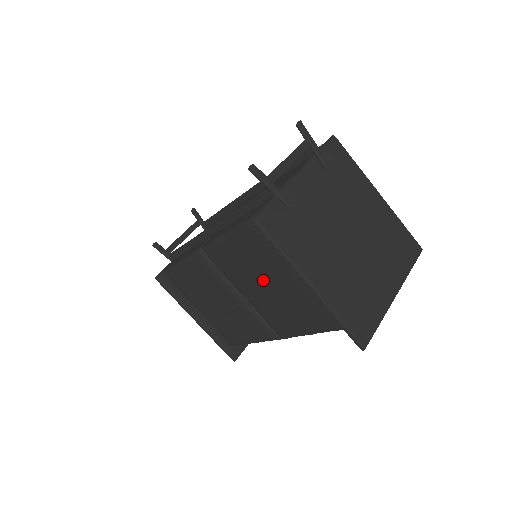
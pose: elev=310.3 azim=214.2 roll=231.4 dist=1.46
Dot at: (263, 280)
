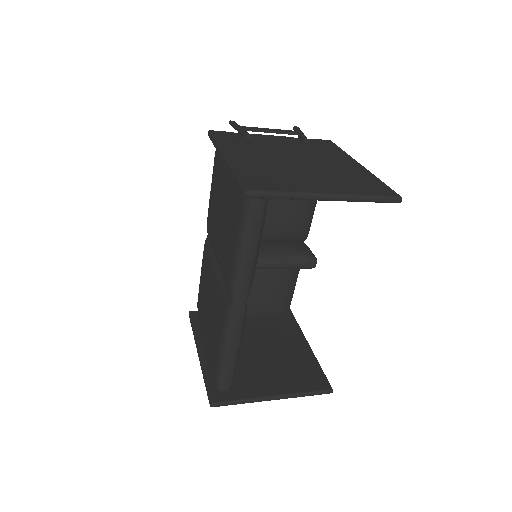
Dot at: (219, 210)
